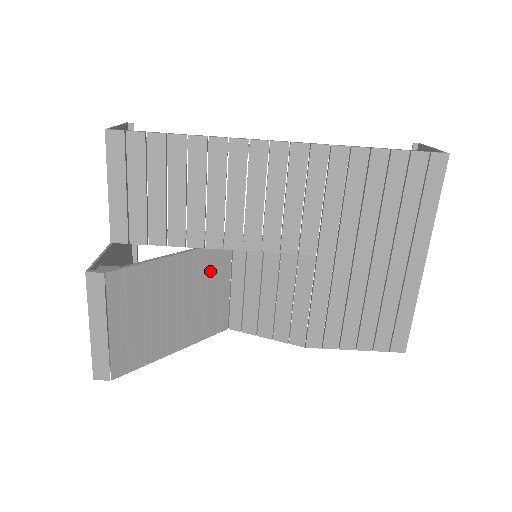
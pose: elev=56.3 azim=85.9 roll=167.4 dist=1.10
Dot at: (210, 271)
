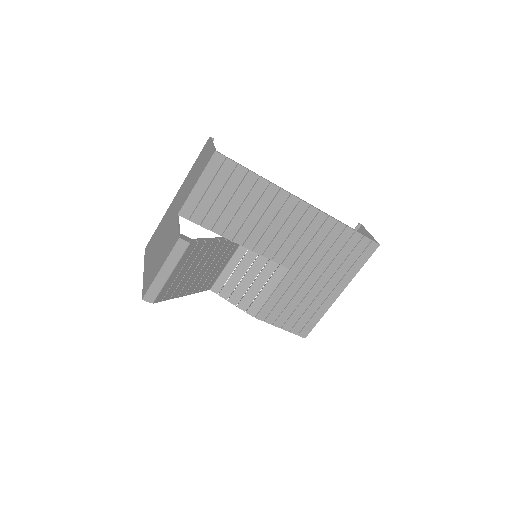
Dot at: (224, 254)
